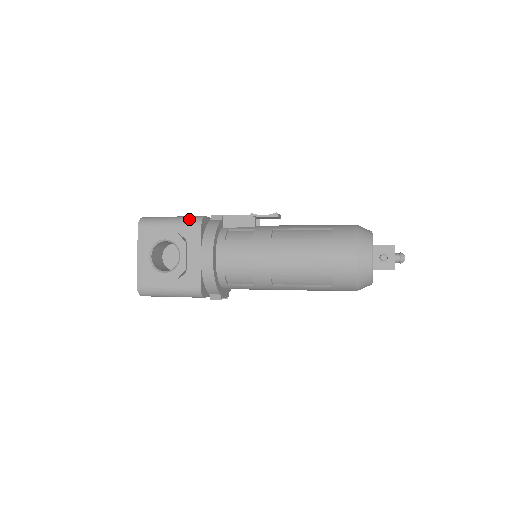
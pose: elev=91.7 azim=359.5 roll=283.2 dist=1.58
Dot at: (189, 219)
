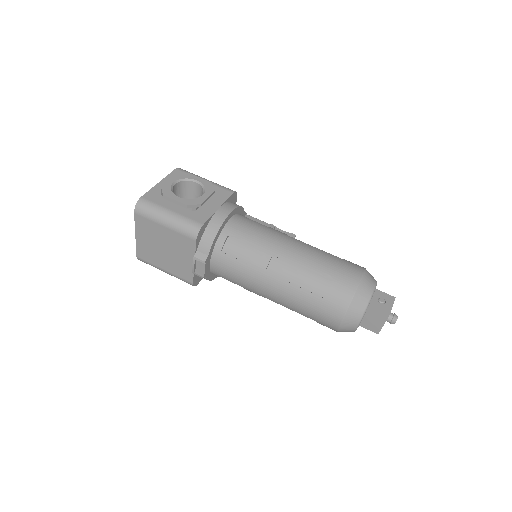
Dot at: occluded
